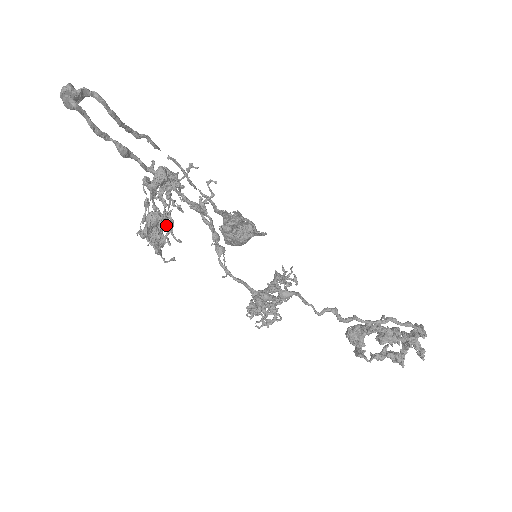
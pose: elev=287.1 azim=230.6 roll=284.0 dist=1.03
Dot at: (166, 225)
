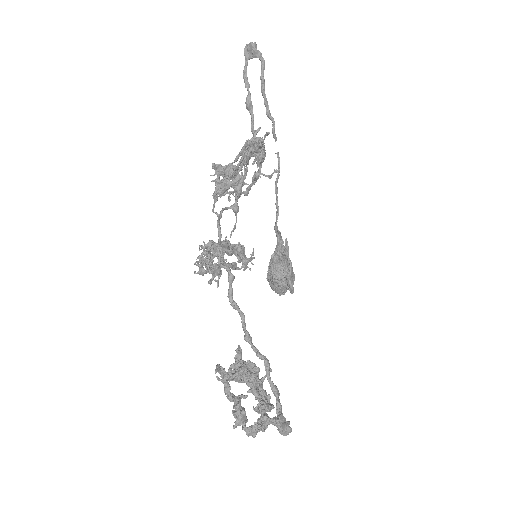
Dot at: occluded
